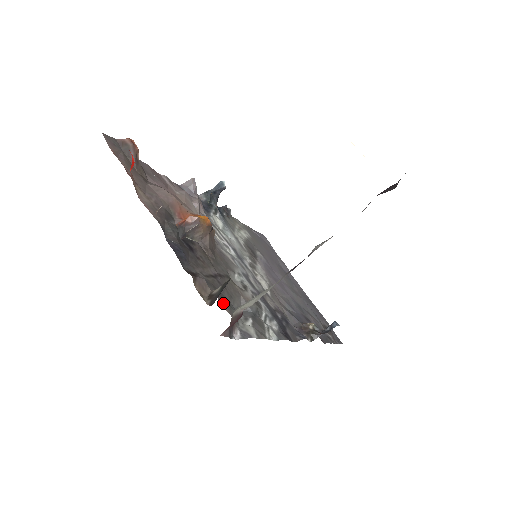
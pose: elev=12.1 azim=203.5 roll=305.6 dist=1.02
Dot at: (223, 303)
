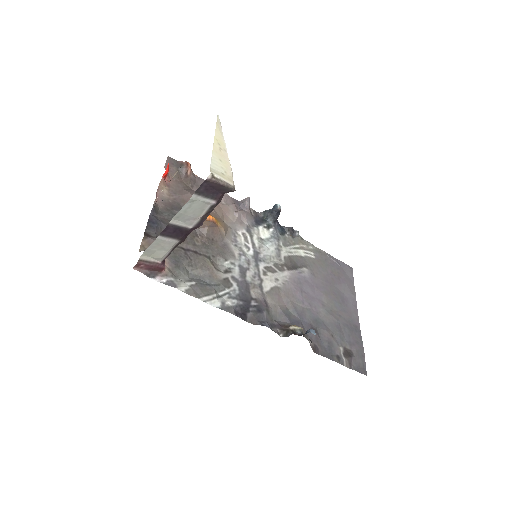
Dot at: (168, 261)
